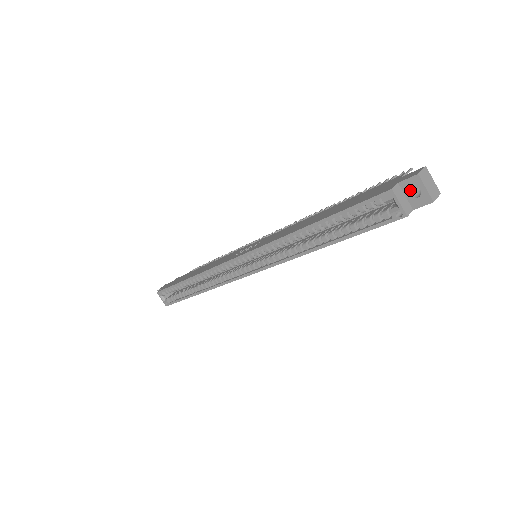
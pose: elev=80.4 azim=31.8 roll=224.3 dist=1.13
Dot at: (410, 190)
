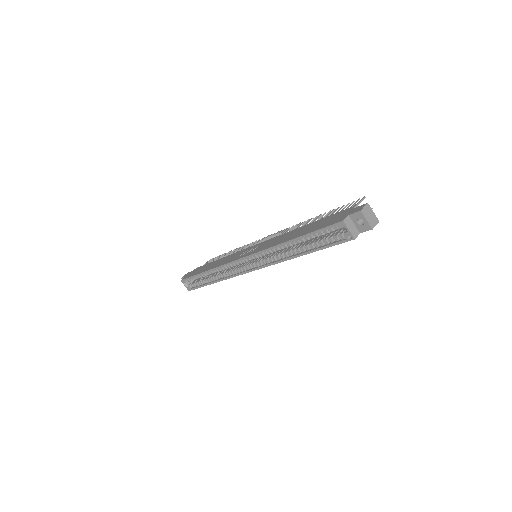
Dot at: (357, 220)
